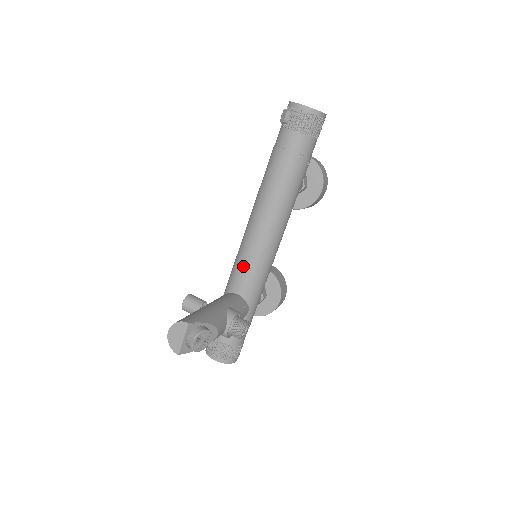
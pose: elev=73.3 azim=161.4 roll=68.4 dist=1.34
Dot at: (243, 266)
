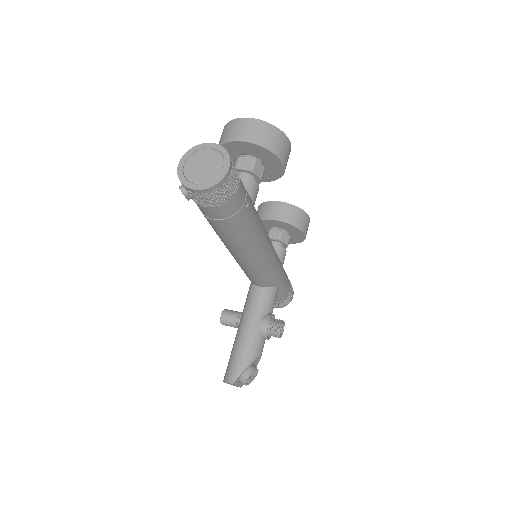
Dot at: (250, 276)
